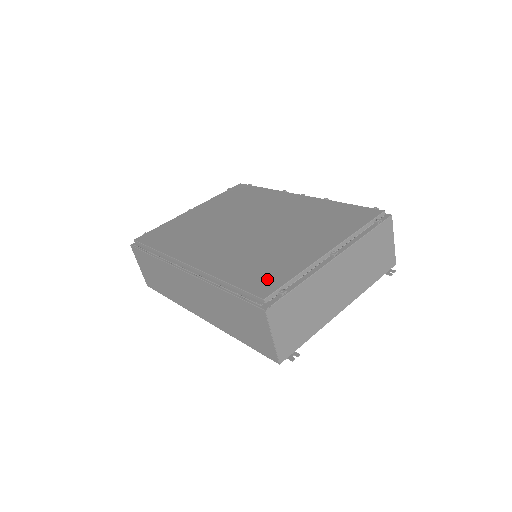
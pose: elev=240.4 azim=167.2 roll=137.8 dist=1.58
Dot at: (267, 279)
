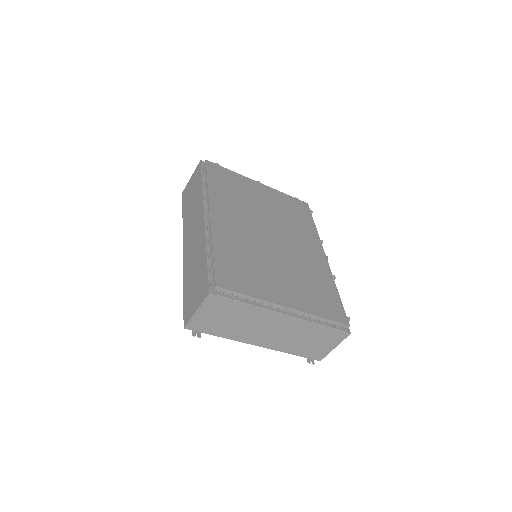
Dot at: (235, 278)
